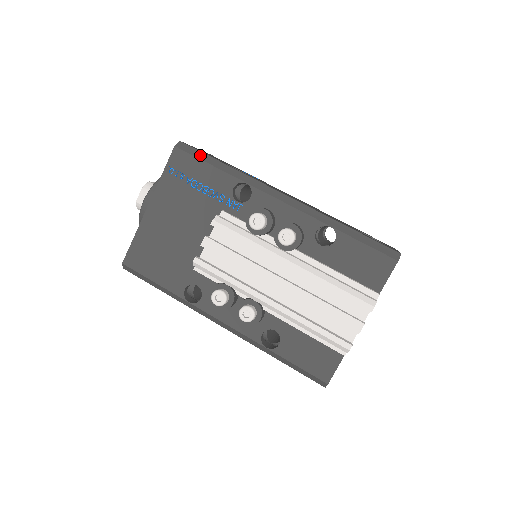
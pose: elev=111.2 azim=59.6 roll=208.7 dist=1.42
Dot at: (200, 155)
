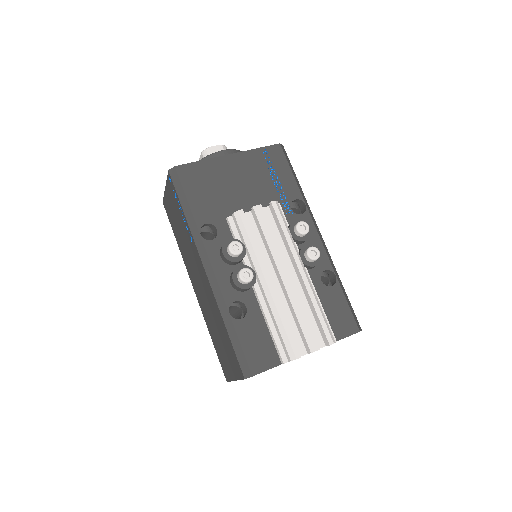
Dot at: (290, 163)
